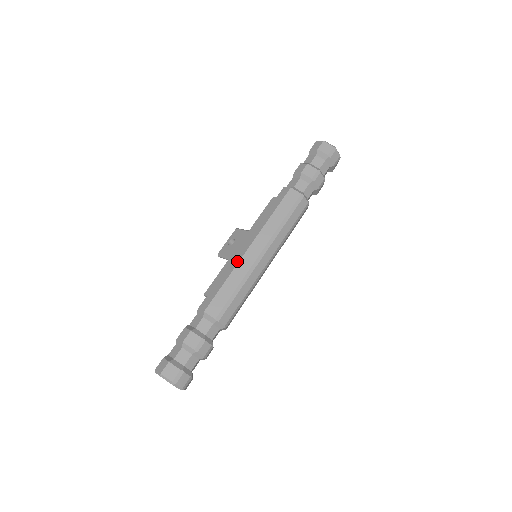
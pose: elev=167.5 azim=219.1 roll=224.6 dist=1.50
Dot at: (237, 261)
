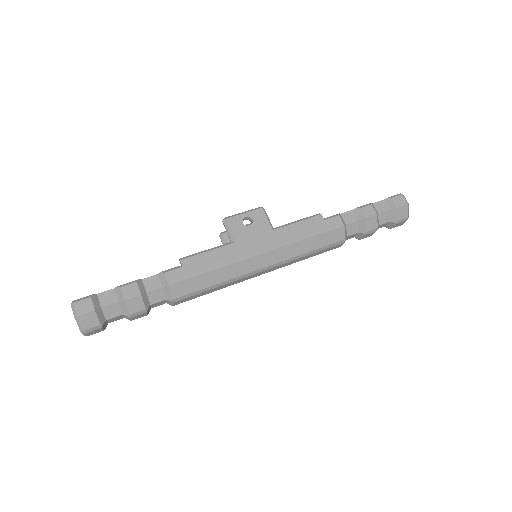
Dot at: (239, 258)
